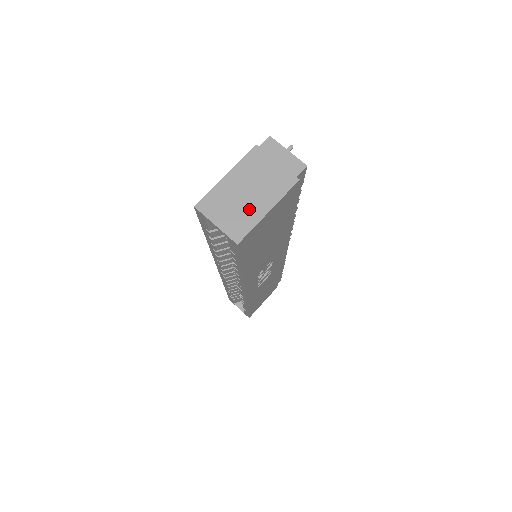
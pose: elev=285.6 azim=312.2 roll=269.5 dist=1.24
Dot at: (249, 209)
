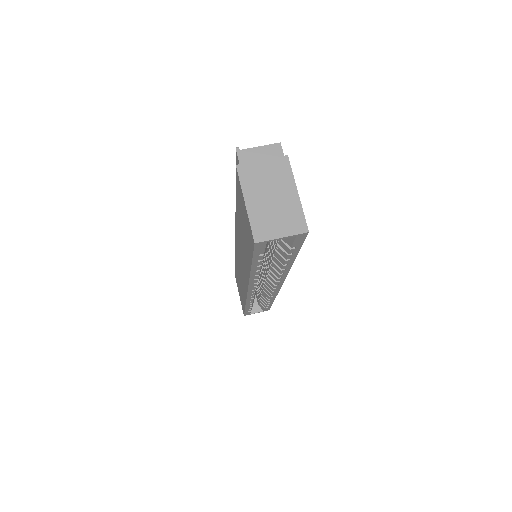
Dot at: (286, 205)
